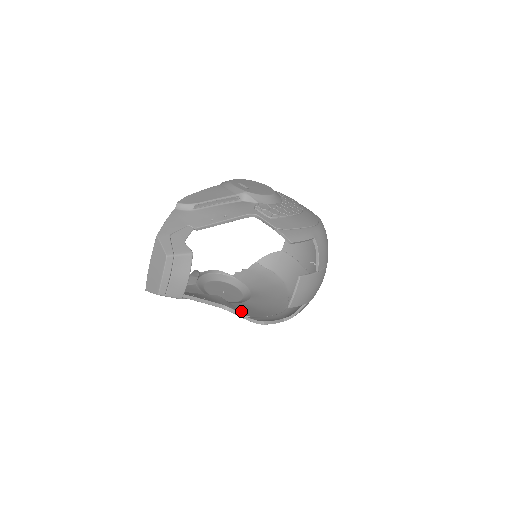
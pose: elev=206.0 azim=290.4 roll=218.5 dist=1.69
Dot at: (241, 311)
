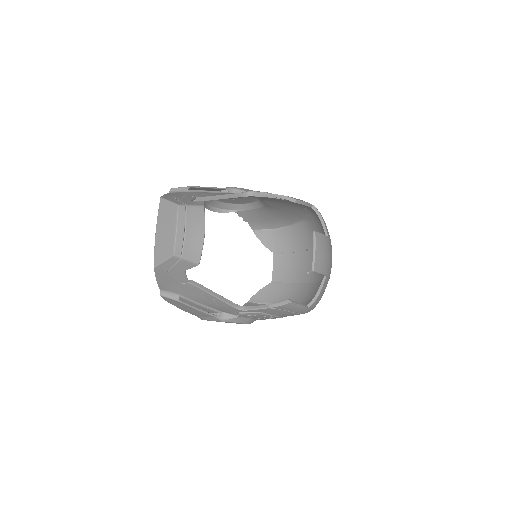
Dot at: occluded
